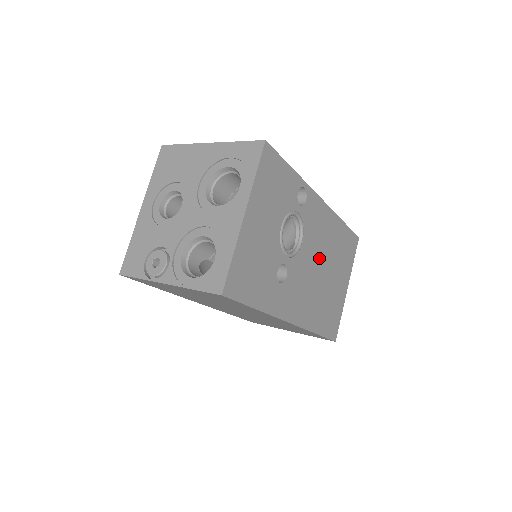
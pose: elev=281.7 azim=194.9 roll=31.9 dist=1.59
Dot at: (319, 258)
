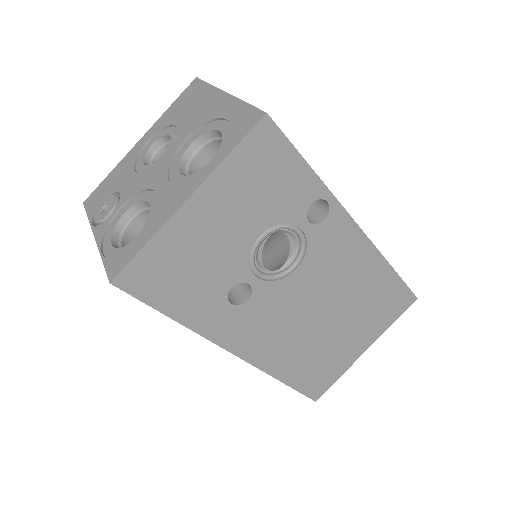
Dot at: (323, 298)
